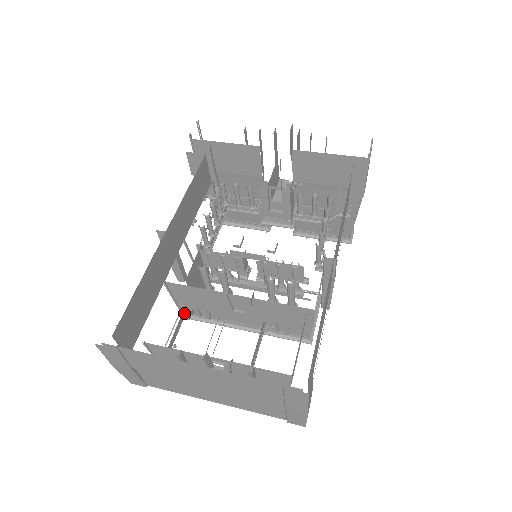
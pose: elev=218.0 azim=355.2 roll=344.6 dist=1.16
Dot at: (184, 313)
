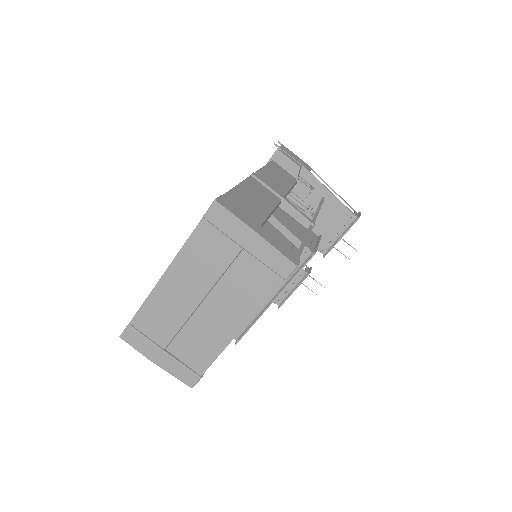
Dot at: occluded
